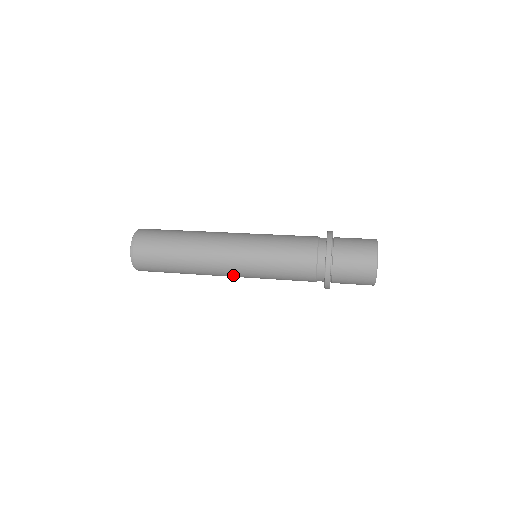
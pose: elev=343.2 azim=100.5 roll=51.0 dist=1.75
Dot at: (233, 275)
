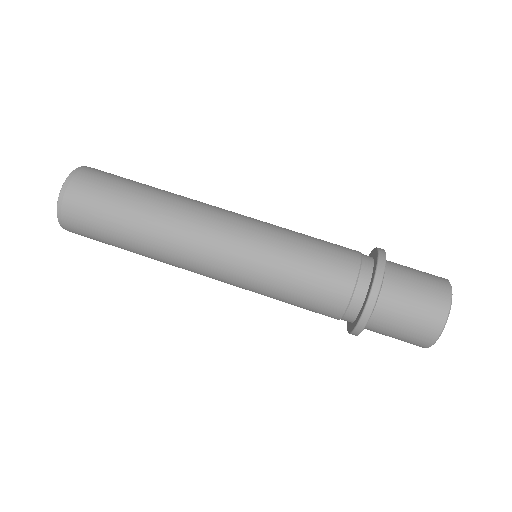
Dot at: occluded
